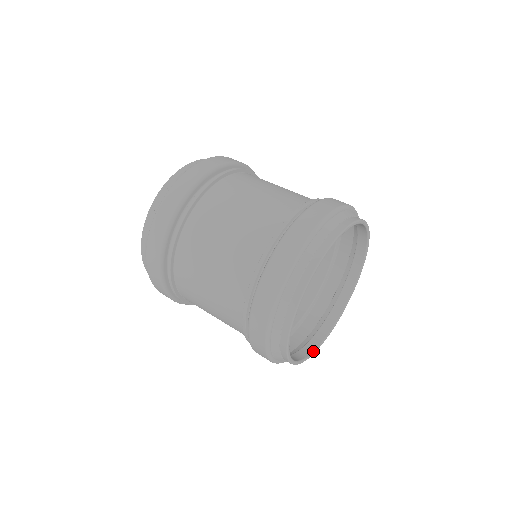
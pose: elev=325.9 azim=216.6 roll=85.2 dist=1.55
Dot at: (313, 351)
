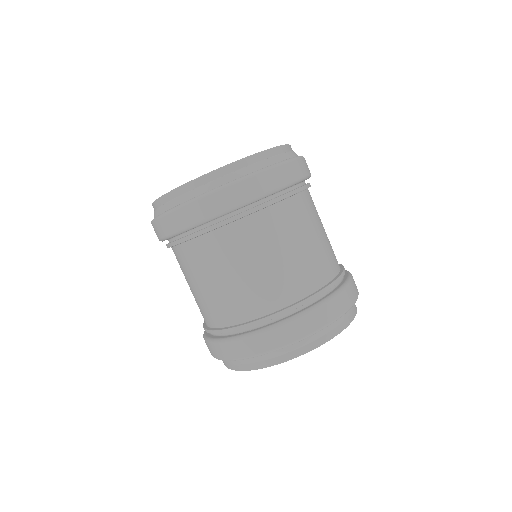
Dot at: occluded
